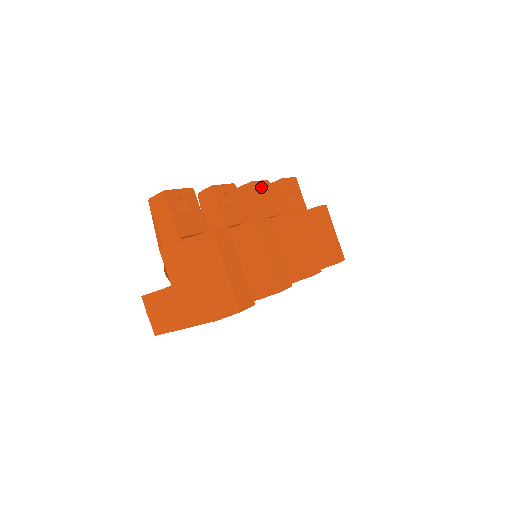
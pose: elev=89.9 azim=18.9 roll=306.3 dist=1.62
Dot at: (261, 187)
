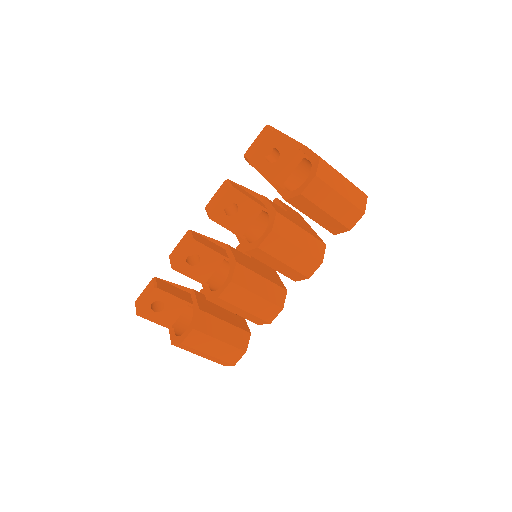
Dot at: occluded
